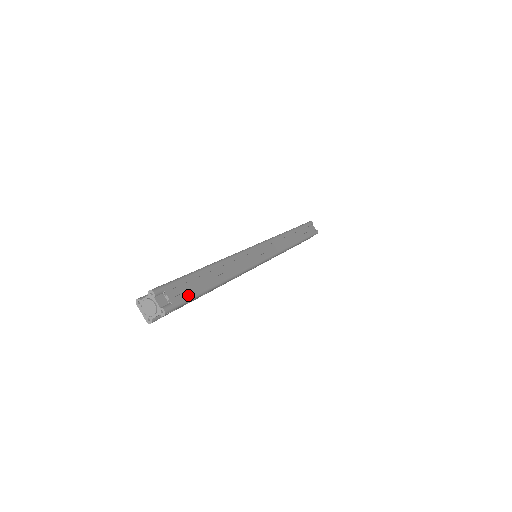
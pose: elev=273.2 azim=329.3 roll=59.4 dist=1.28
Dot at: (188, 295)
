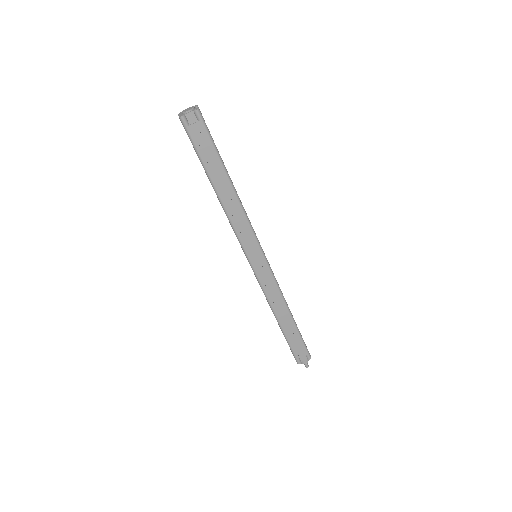
Dot at: occluded
